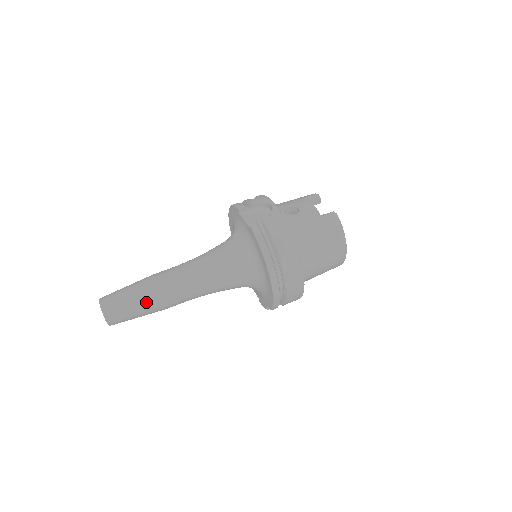
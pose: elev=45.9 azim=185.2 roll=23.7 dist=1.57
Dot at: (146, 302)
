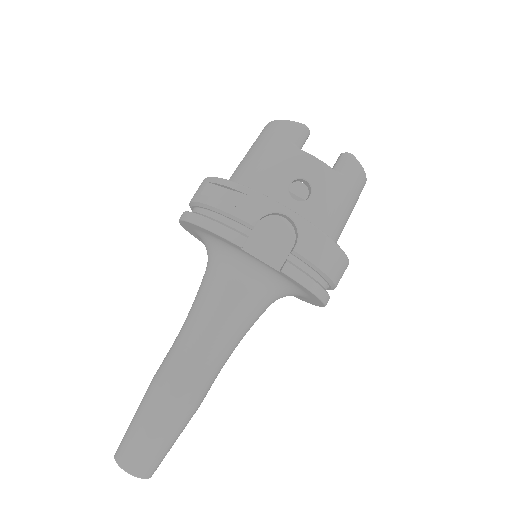
Dot at: (184, 425)
